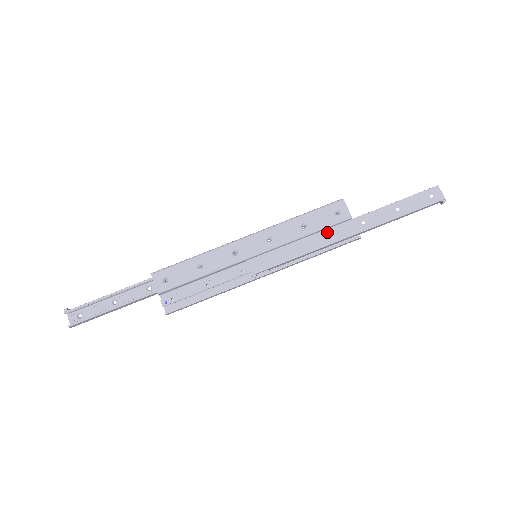
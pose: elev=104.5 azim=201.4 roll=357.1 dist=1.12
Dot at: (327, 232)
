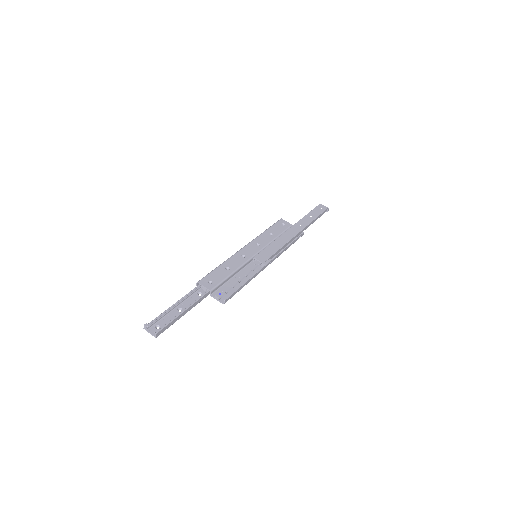
Dot at: (286, 233)
